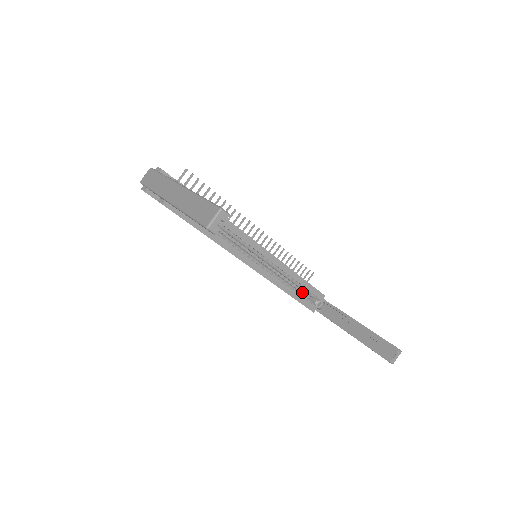
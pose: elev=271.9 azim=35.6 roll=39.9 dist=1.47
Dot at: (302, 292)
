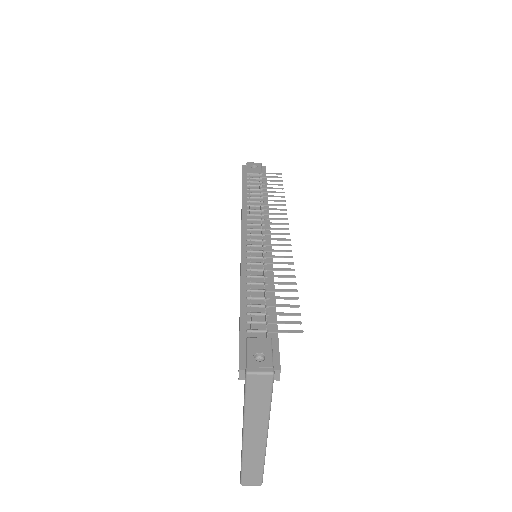
Dot at: occluded
